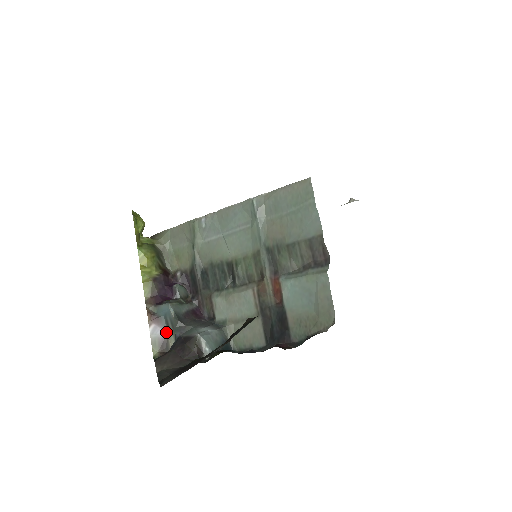
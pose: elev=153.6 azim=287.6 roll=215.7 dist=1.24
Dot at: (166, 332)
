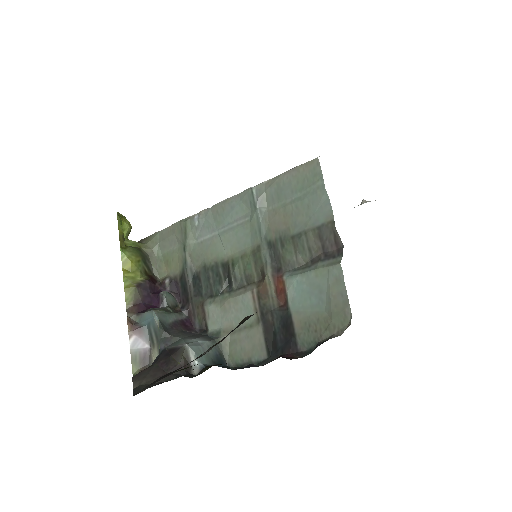
Dot at: (149, 345)
